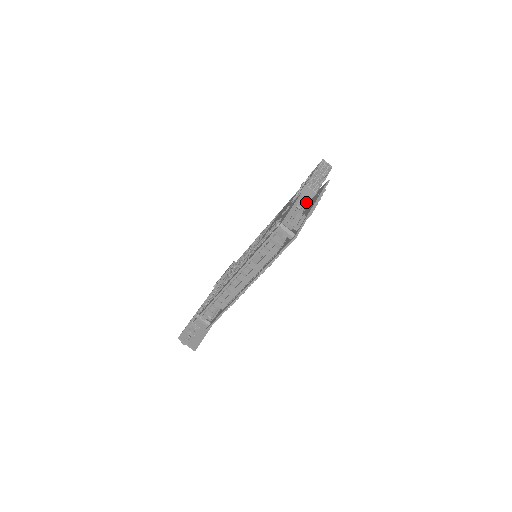
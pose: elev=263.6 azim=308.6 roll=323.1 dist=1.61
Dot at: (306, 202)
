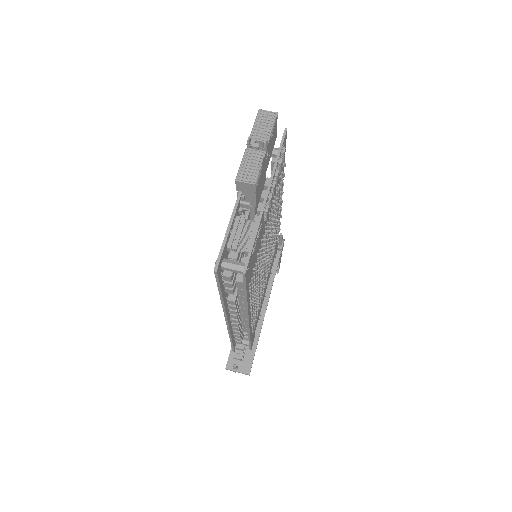
Dot at: (253, 197)
